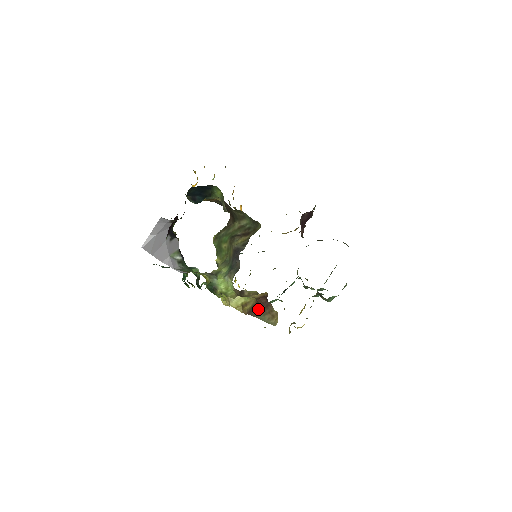
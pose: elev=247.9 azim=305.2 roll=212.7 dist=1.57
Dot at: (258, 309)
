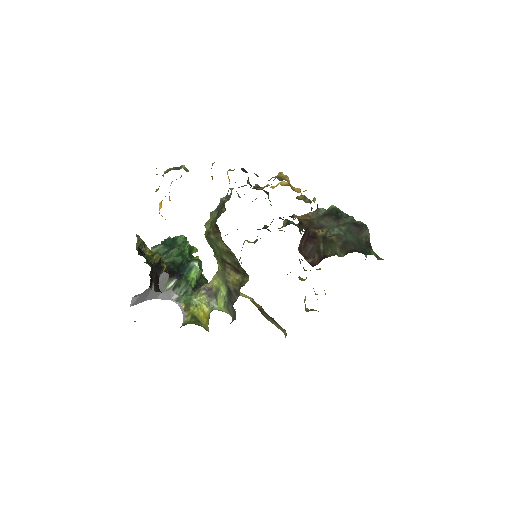
Dot at: (266, 314)
